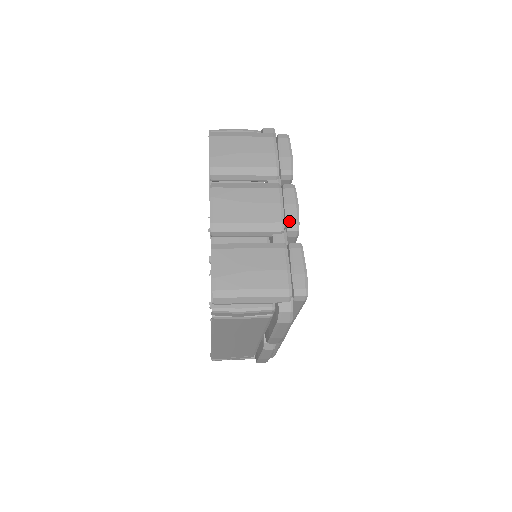
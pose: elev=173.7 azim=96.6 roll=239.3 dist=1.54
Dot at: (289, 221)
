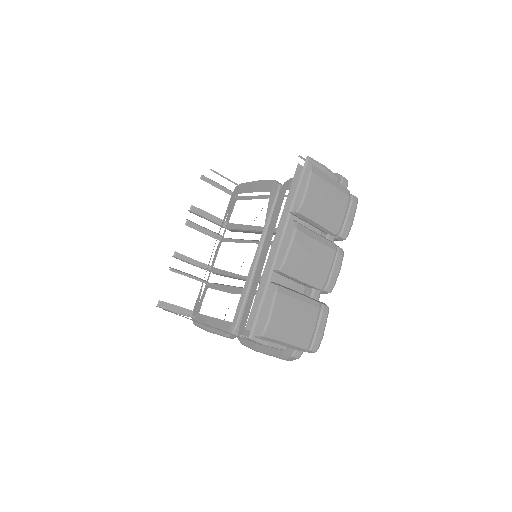
Dot at: (329, 284)
